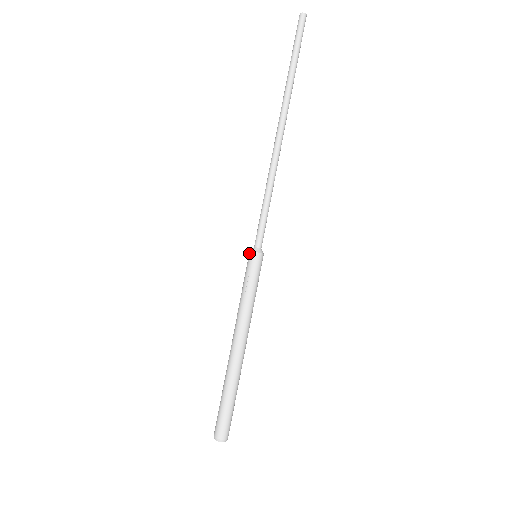
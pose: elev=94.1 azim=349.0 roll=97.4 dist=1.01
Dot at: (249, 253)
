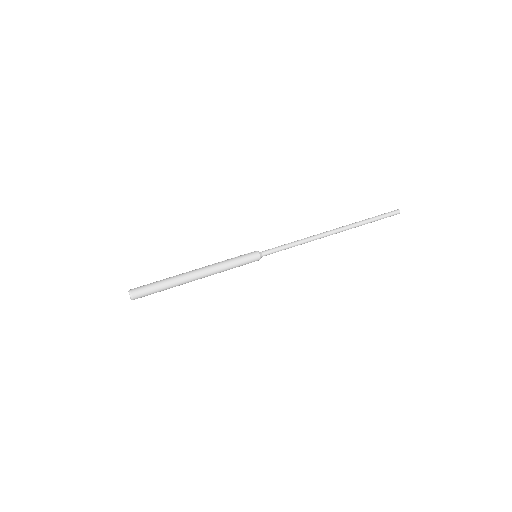
Dot at: occluded
